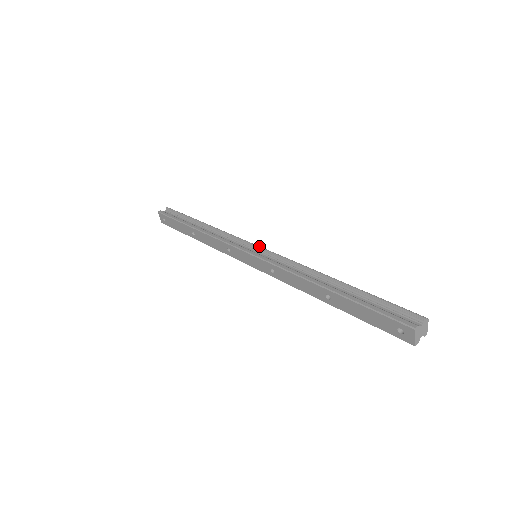
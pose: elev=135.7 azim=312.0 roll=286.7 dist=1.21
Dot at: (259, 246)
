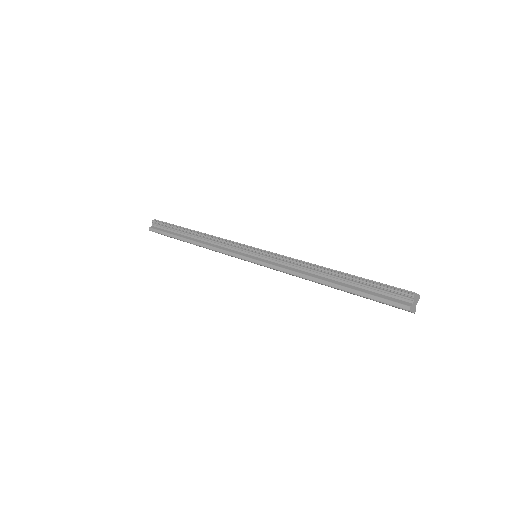
Dot at: (253, 250)
